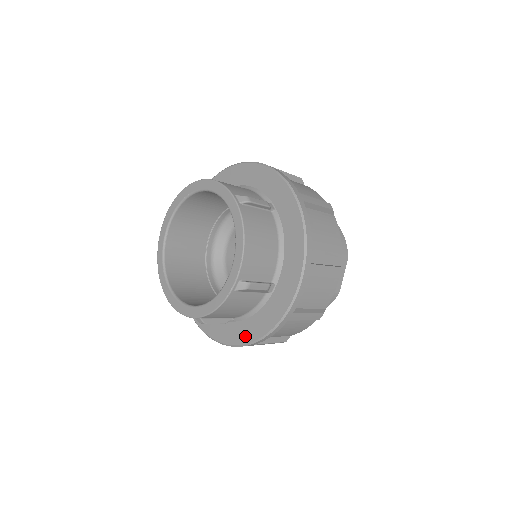
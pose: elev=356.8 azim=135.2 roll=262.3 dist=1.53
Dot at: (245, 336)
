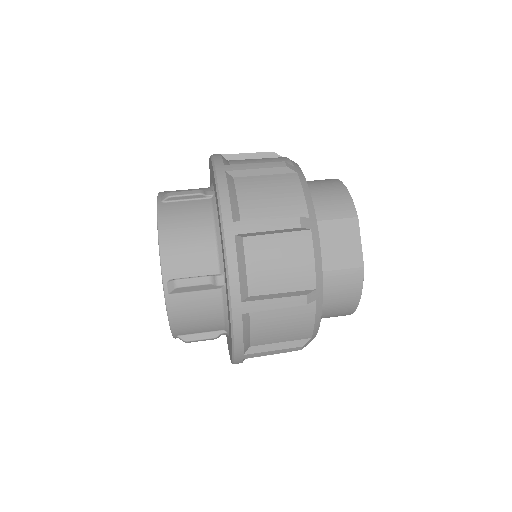
Dot at: occluded
